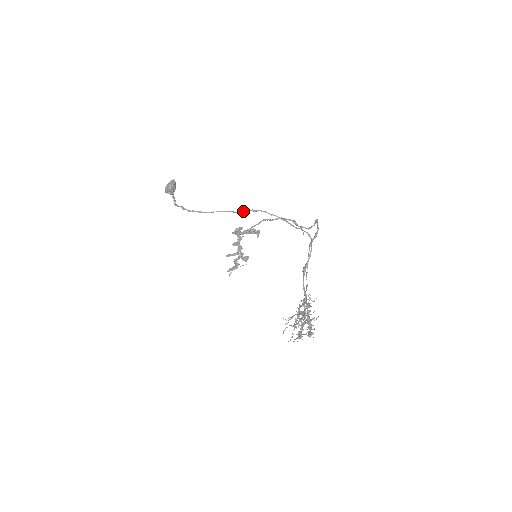
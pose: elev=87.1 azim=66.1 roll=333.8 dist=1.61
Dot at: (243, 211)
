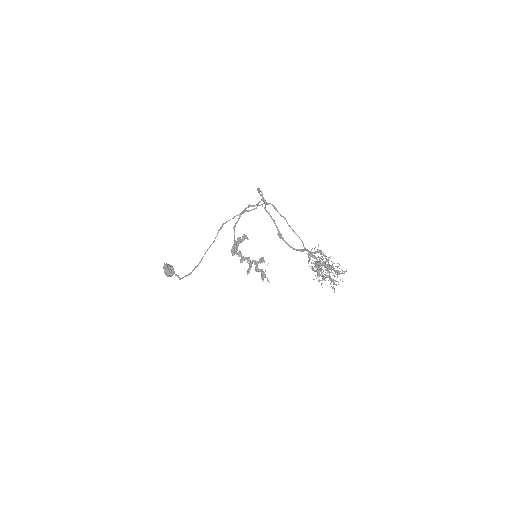
Dot at: (215, 237)
